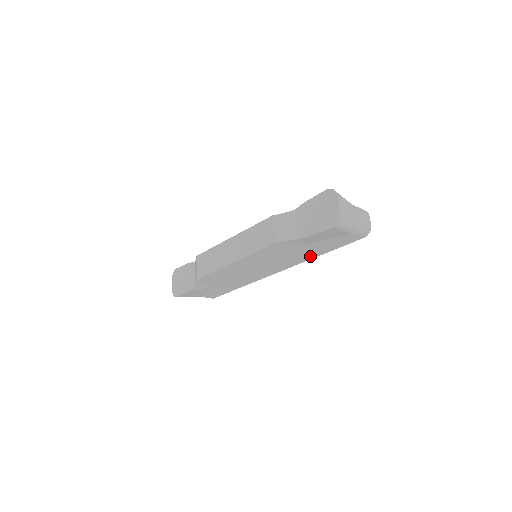
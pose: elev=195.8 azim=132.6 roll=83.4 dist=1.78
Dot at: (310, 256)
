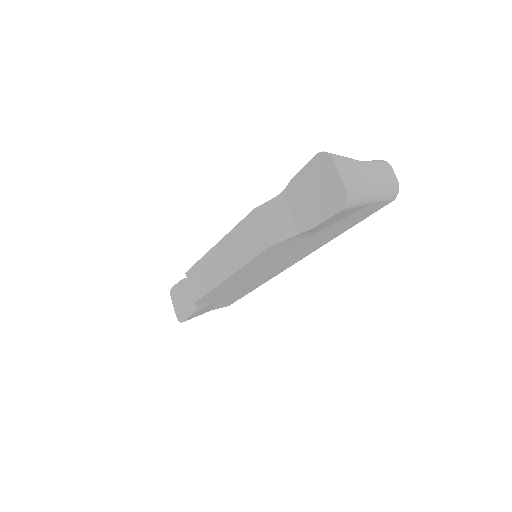
Dot at: (325, 241)
